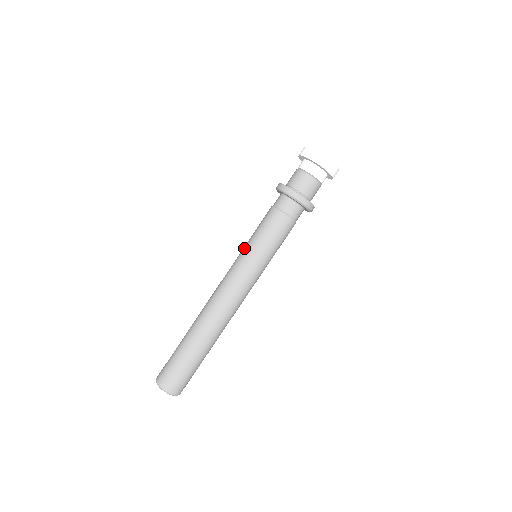
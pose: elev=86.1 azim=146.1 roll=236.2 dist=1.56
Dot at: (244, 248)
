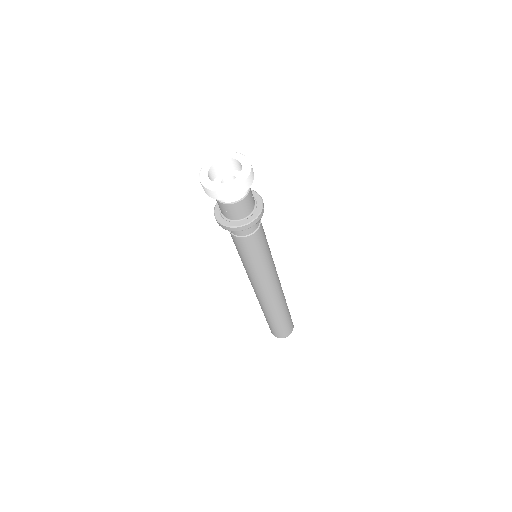
Dot at: (246, 267)
